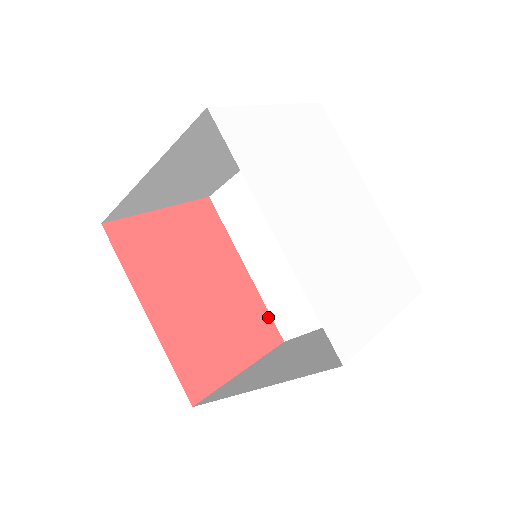
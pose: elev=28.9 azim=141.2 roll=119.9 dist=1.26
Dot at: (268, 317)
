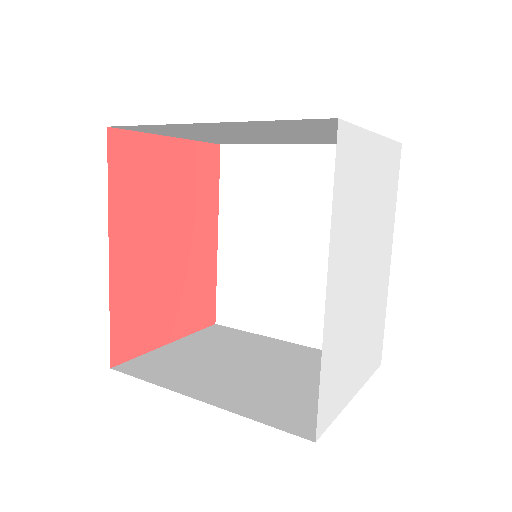
Dot at: (214, 295)
